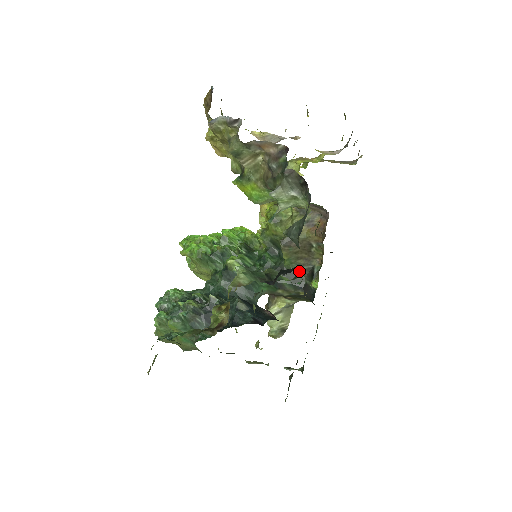
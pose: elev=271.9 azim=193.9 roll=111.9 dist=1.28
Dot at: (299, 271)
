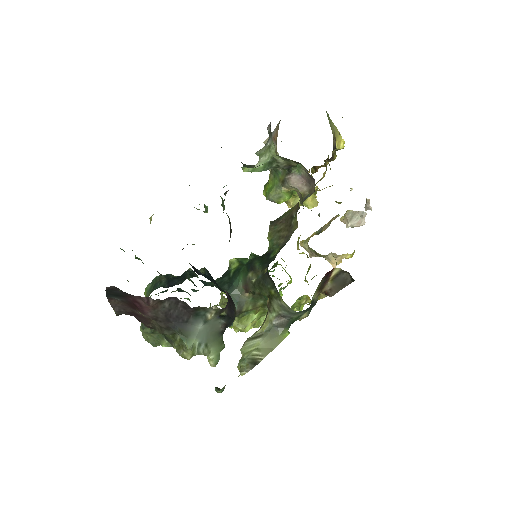
Dot at: occluded
